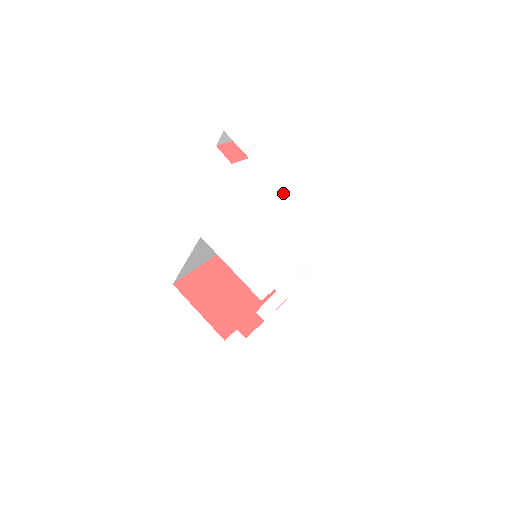
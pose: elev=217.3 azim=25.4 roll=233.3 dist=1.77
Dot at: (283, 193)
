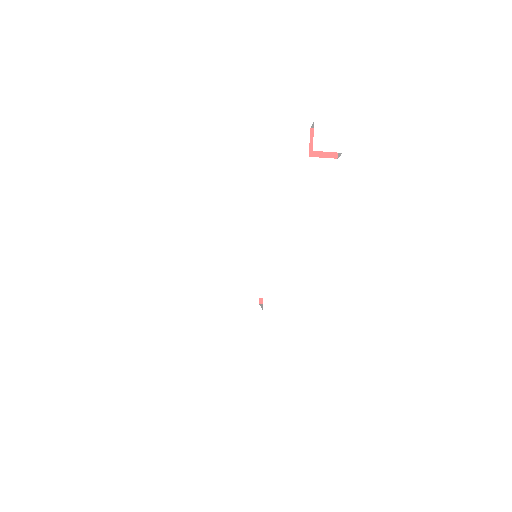
Dot at: (314, 222)
